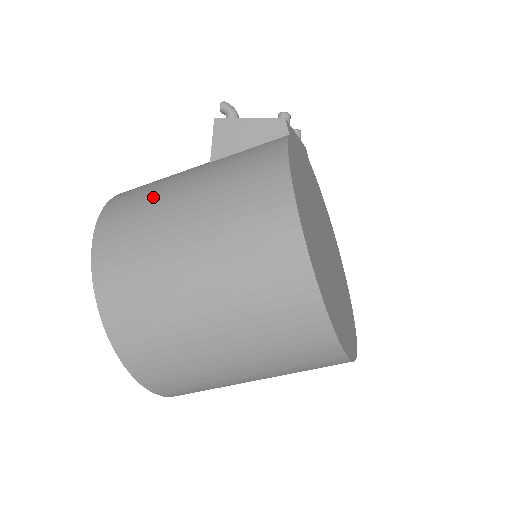
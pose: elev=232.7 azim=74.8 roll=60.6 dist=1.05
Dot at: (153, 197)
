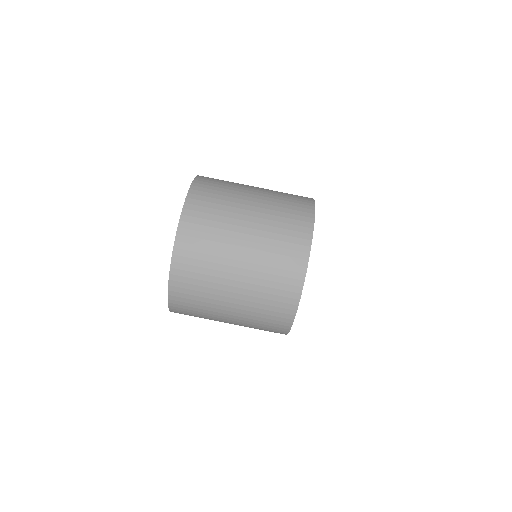
Dot at: occluded
